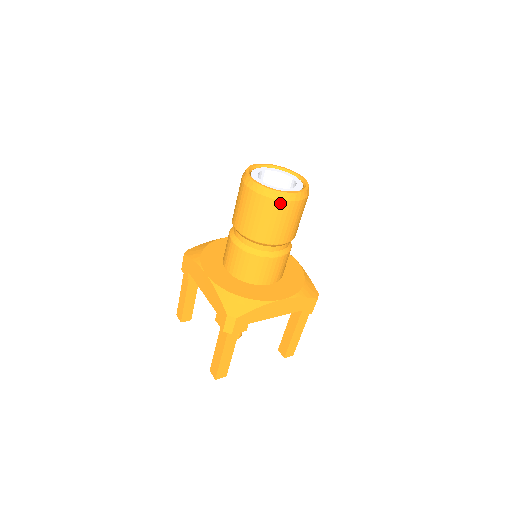
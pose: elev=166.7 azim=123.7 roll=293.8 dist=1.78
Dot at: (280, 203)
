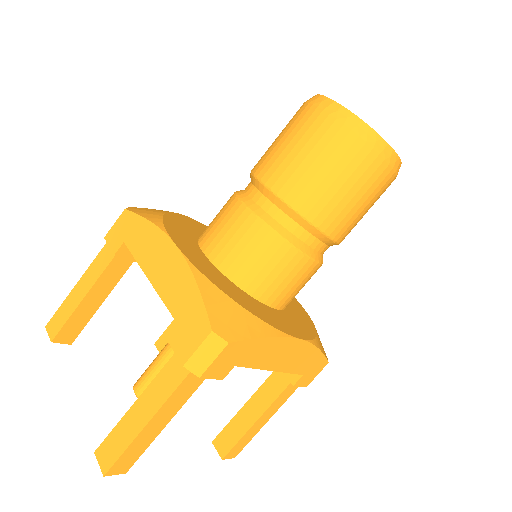
Dot at: (375, 158)
